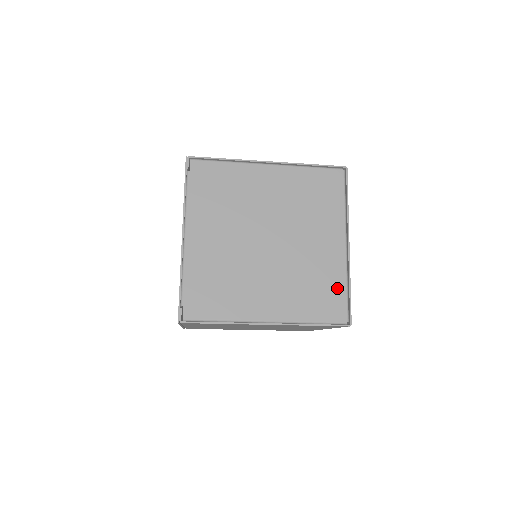
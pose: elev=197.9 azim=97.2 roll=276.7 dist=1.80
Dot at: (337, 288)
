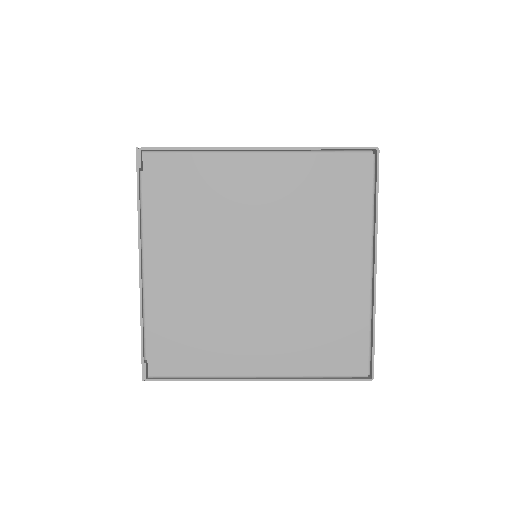
Dot at: (355, 330)
